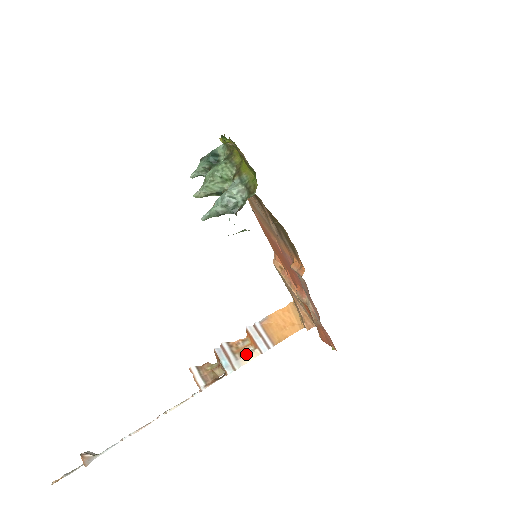
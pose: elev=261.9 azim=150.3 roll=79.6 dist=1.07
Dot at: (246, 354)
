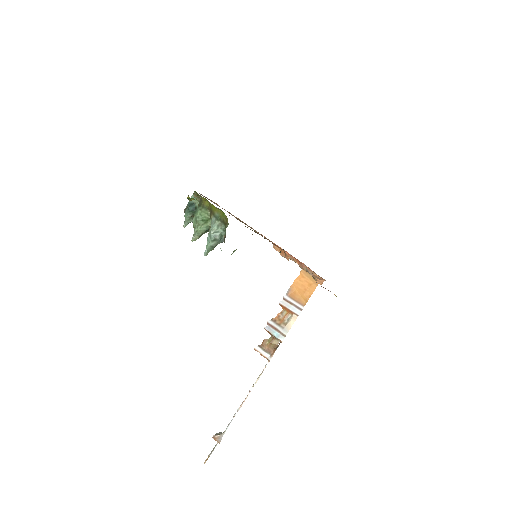
Dot at: (288, 321)
